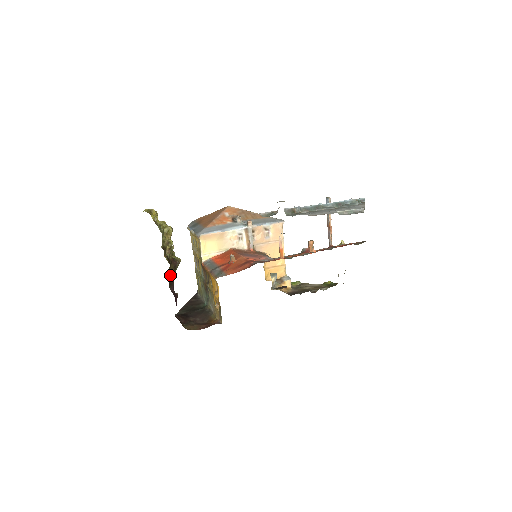
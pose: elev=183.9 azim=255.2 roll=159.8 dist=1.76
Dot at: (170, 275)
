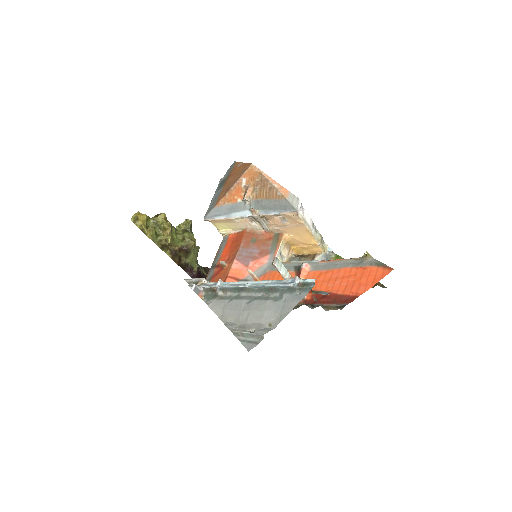
Dot at: (180, 263)
